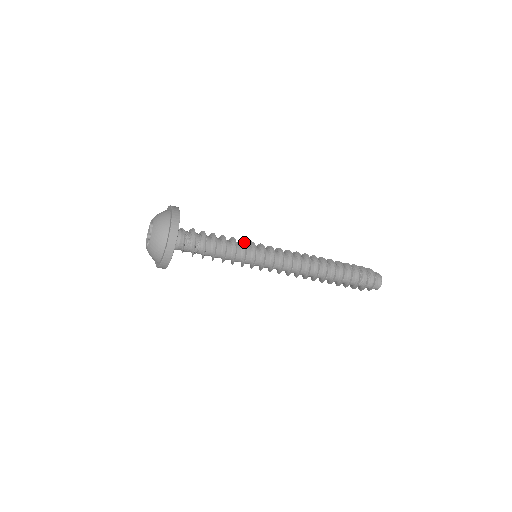
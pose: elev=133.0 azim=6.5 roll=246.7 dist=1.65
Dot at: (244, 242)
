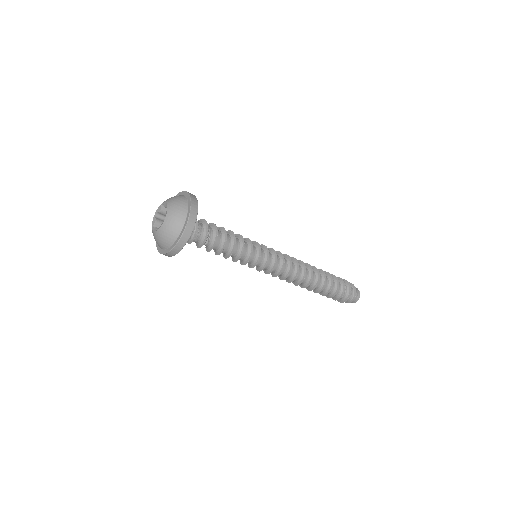
Dot at: (245, 238)
